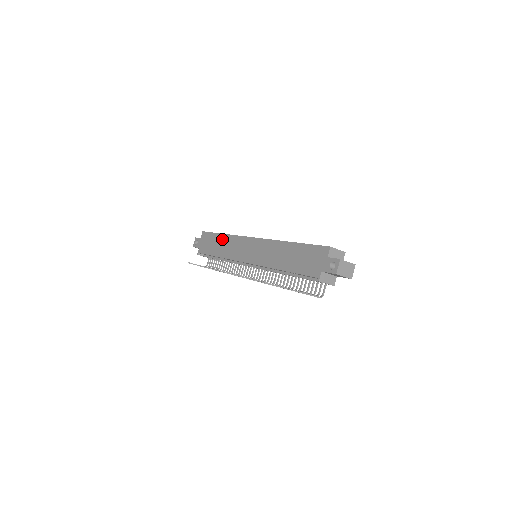
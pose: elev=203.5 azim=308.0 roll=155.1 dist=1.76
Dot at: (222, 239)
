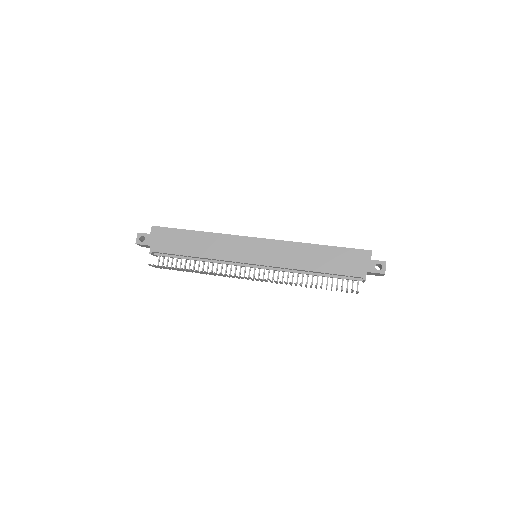
Dot at: (199, 237)
